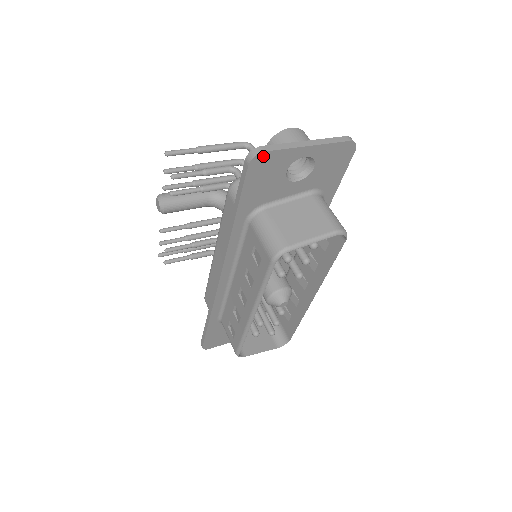
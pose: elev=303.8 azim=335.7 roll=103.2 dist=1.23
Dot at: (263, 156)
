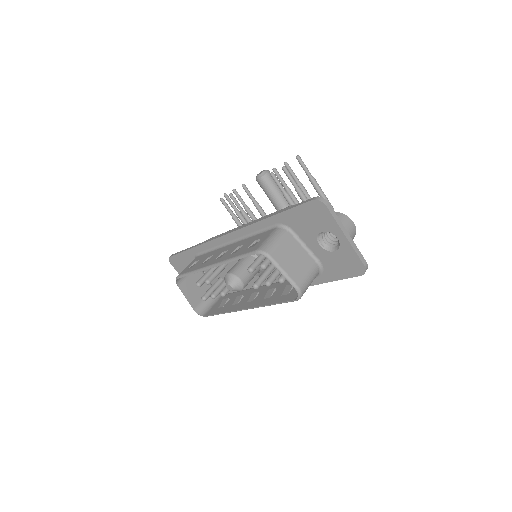
Dot at: (323, 207)
